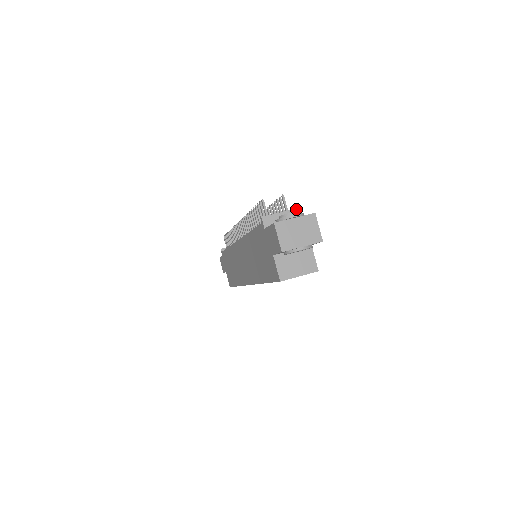
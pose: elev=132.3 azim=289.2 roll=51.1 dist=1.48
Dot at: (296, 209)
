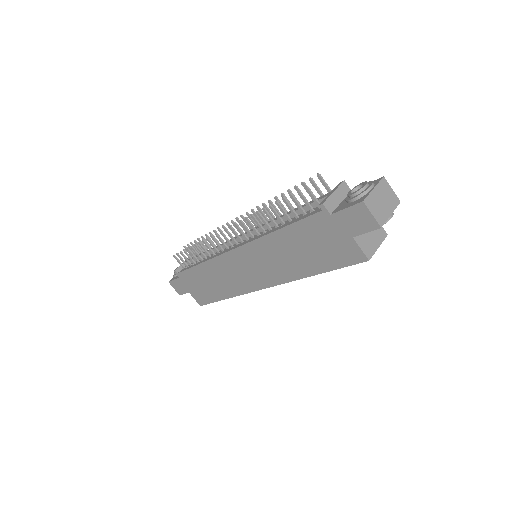
Dot at: (343, 183)
